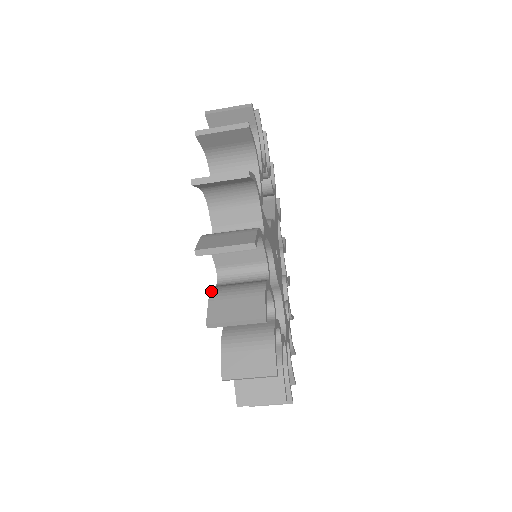
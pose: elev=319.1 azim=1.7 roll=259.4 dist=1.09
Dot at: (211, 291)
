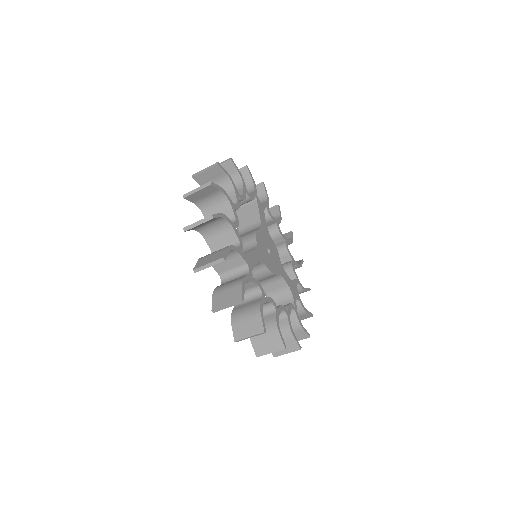
Dot at: (231, 317)
